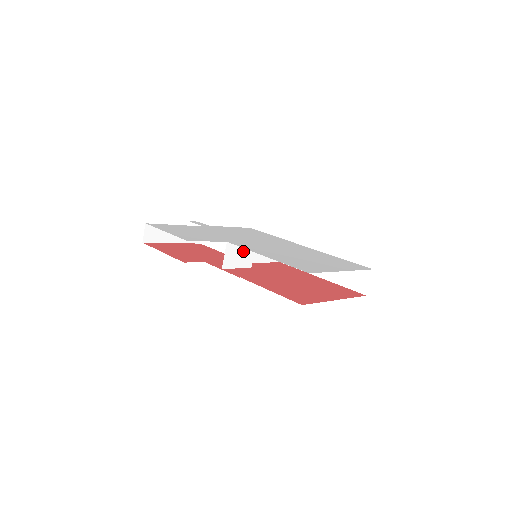
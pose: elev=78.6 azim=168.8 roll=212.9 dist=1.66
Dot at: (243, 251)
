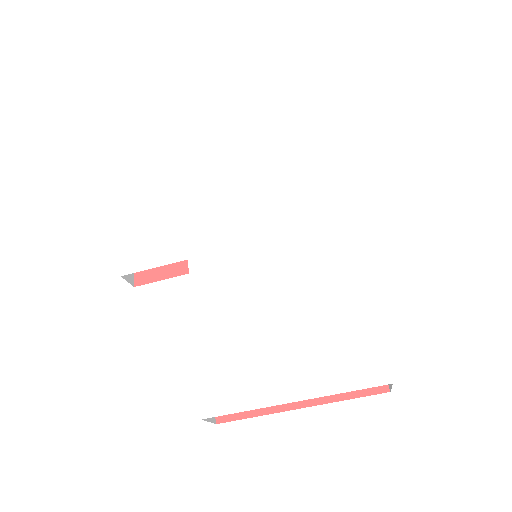
Dot at: occluded
